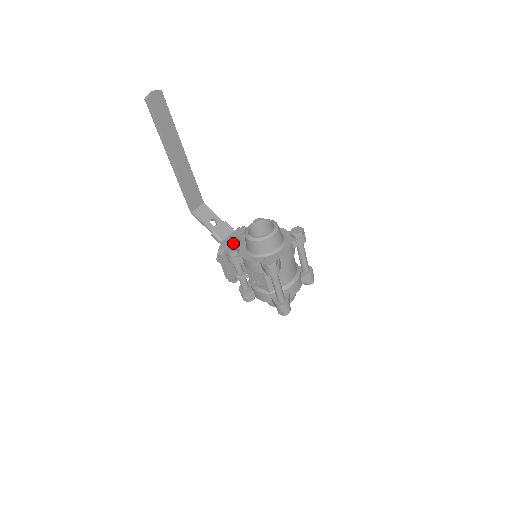
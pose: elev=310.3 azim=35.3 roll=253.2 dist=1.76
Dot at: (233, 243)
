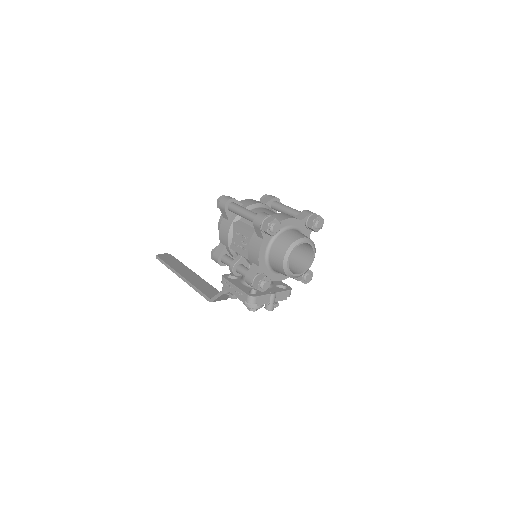
Dot at: occluded
